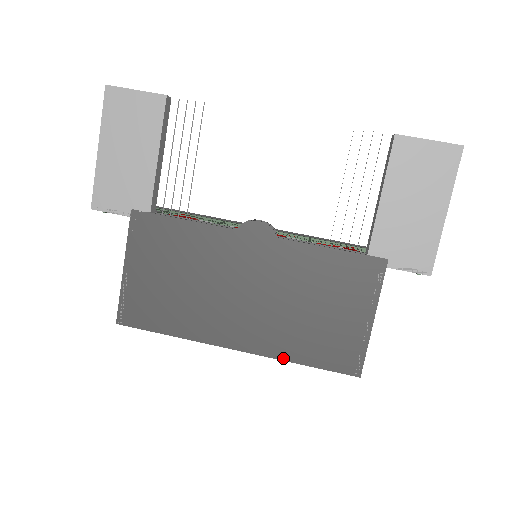
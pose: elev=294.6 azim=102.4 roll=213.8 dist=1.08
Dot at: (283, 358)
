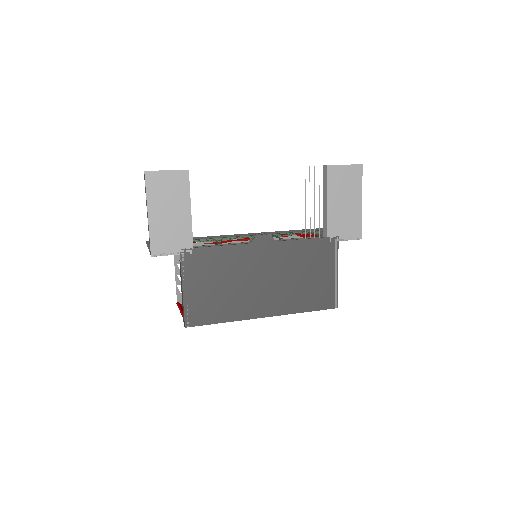
Dot at: (294, 312)
